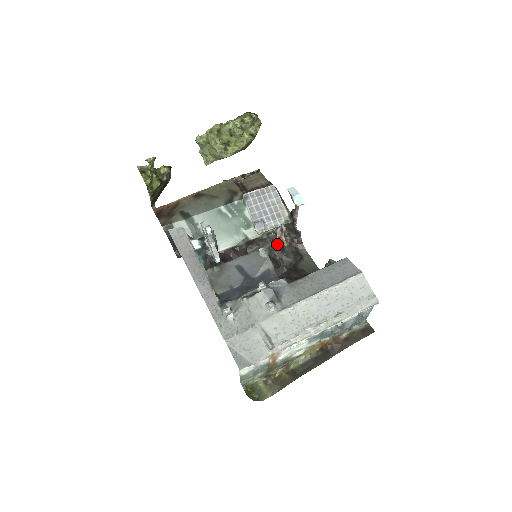
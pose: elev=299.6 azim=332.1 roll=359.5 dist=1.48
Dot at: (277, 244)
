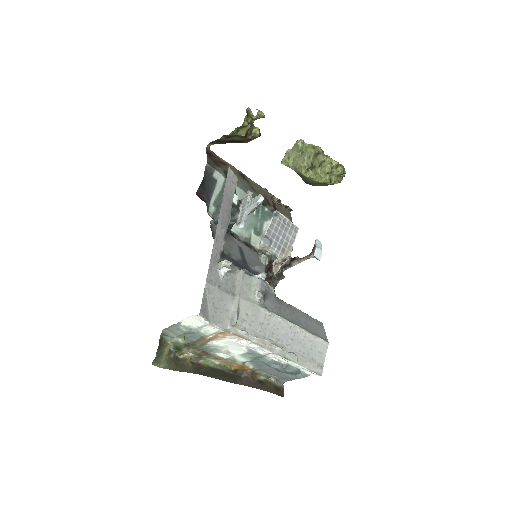
Dot at: occluded
